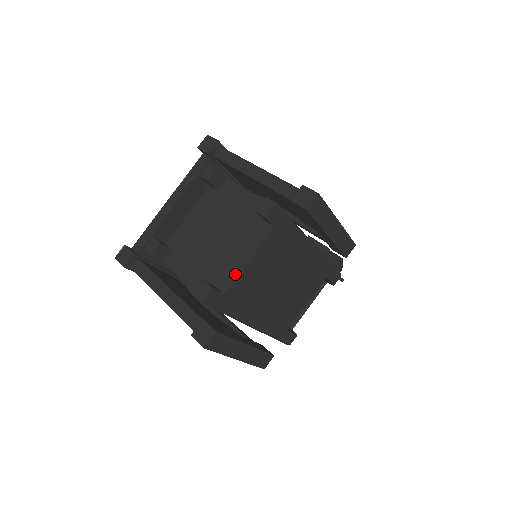
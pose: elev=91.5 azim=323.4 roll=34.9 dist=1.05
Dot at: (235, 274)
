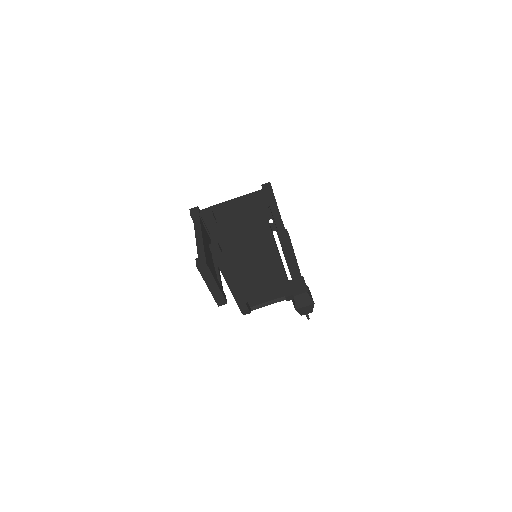
Dot at: (233, 249)
